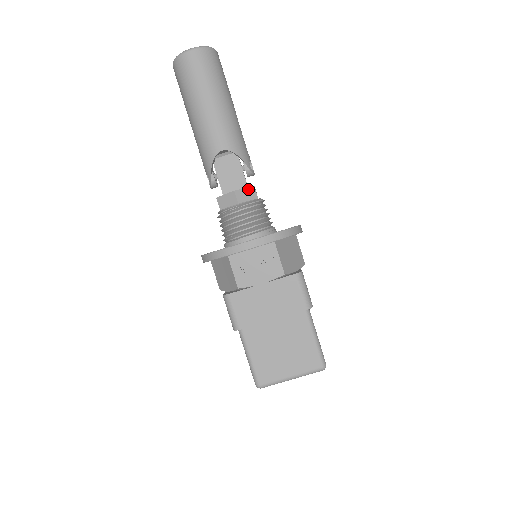
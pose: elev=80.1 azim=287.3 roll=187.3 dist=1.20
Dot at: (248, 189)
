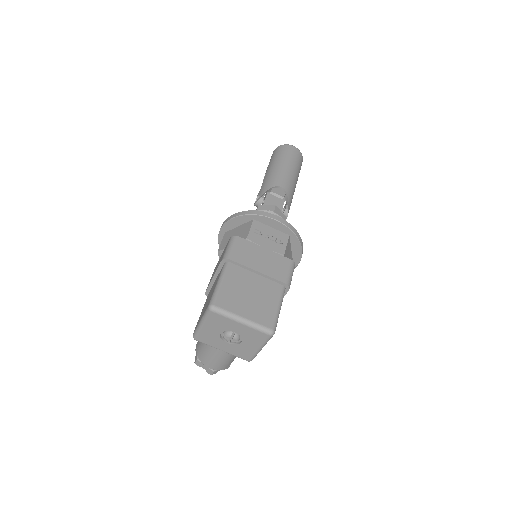
Dot at: (282, 214)
